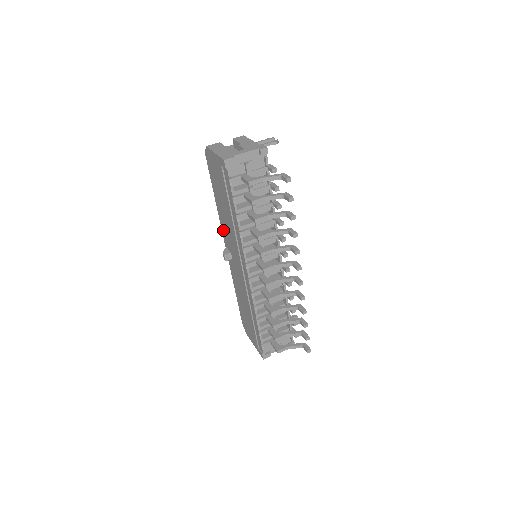
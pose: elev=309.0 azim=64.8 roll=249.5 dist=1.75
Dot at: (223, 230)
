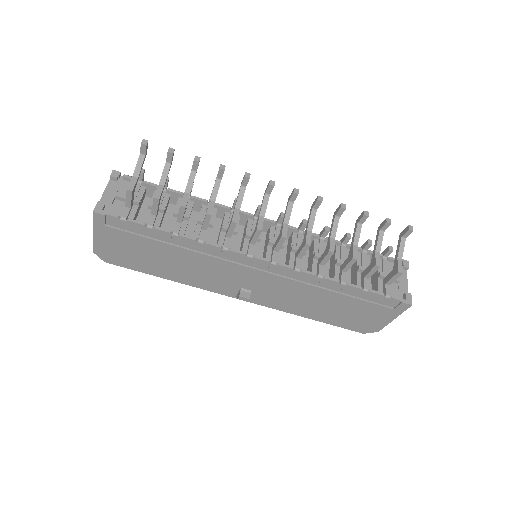
Dot at: (210, 287)
